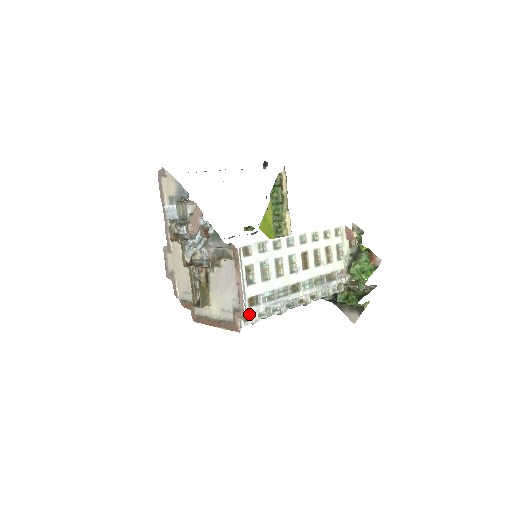
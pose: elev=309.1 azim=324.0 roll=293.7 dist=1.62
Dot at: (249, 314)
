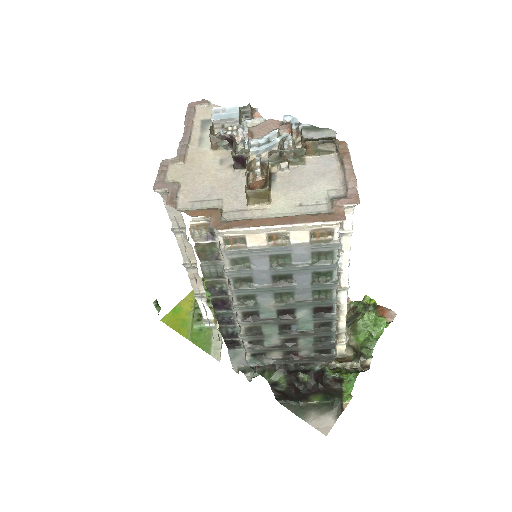
Dot at: occluded
